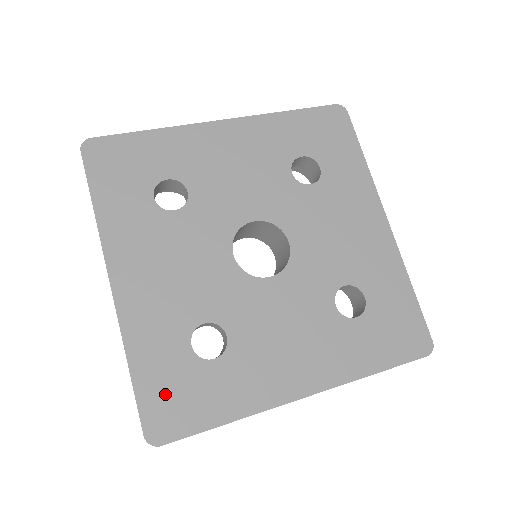
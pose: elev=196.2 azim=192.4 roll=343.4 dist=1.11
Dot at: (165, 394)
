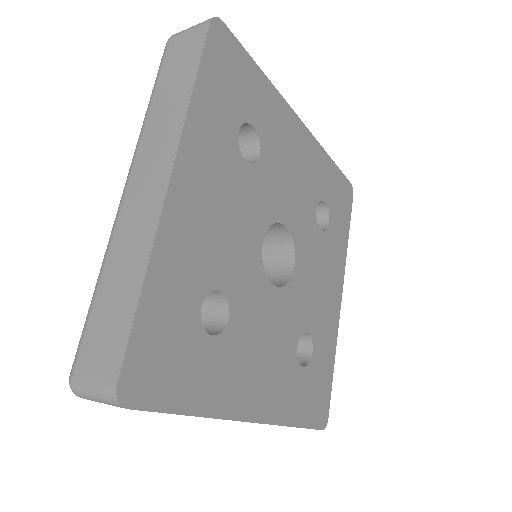
Dot at: (159, 345)
